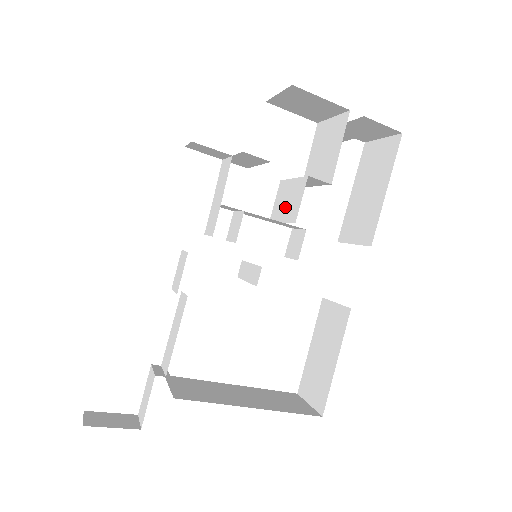
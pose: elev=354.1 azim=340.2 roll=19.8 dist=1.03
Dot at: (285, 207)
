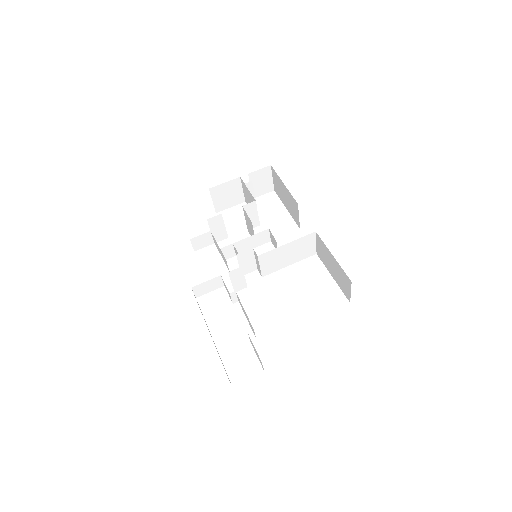
Dot at: (251, 229)
